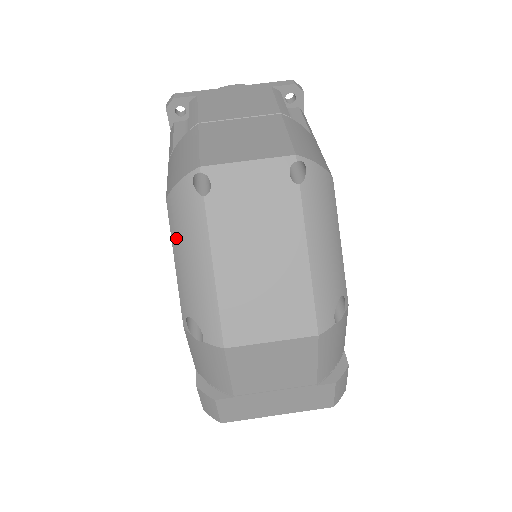
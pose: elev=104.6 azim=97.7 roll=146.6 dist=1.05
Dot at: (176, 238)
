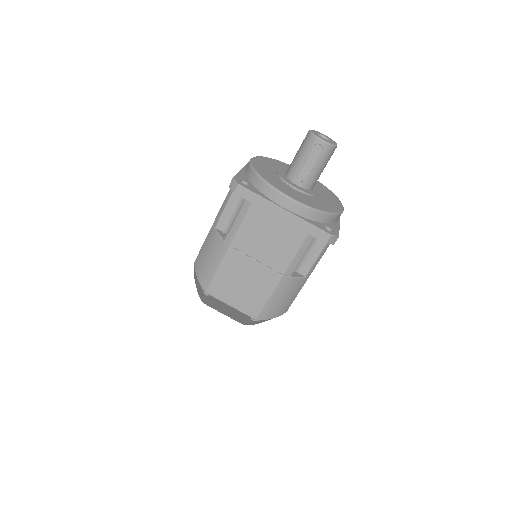
Dot at: occluded
